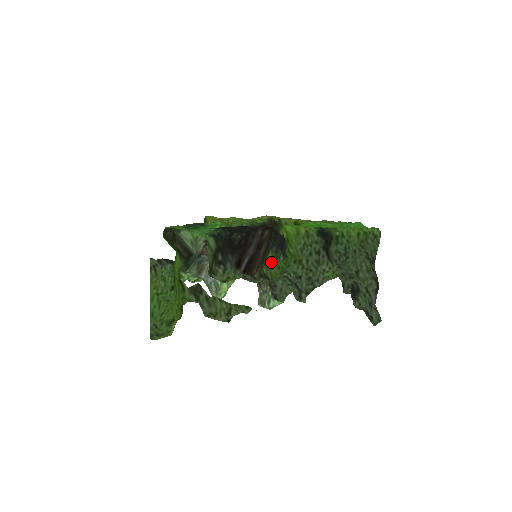
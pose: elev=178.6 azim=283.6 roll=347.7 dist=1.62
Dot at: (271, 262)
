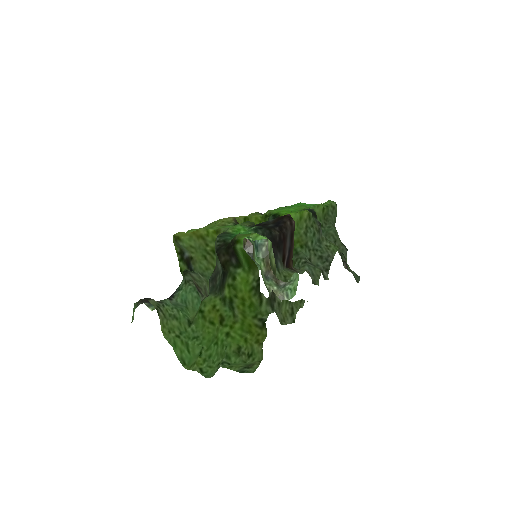
Dot at: occluded
